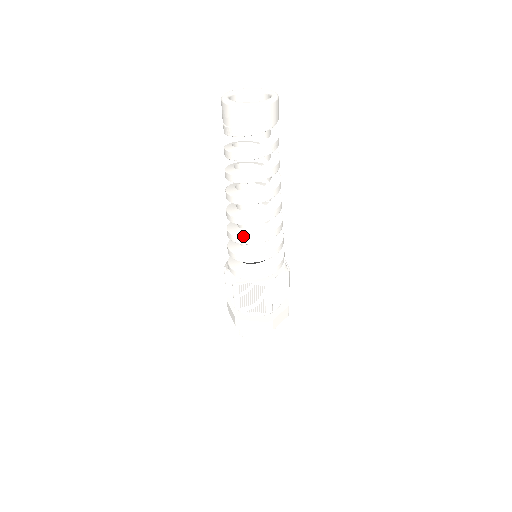
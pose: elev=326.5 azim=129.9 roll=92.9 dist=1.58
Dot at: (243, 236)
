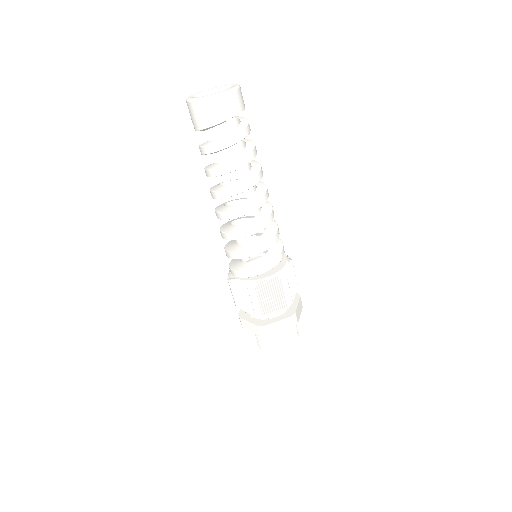
Dot at: (223, 231)
